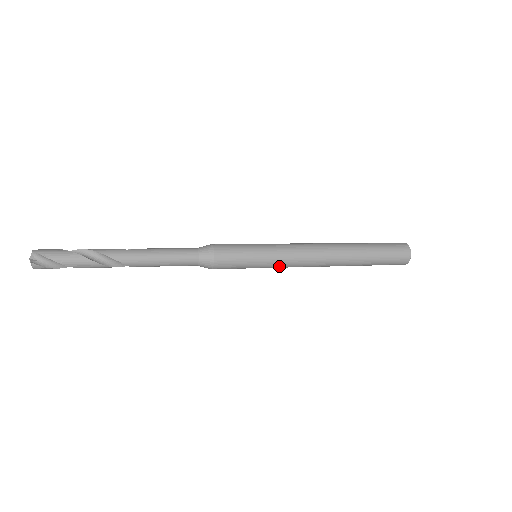
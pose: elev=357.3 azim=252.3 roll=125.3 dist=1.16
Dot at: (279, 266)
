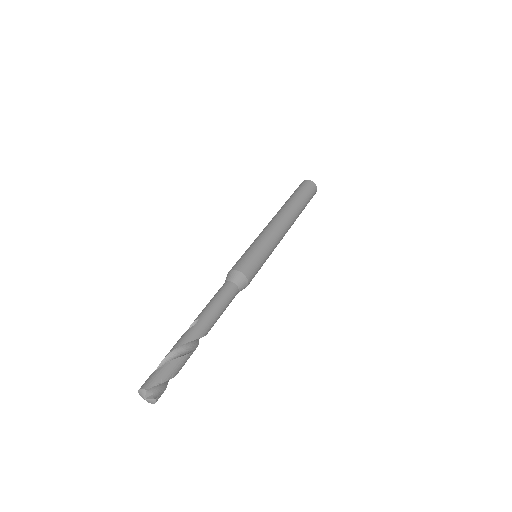
Dot at: occluded
